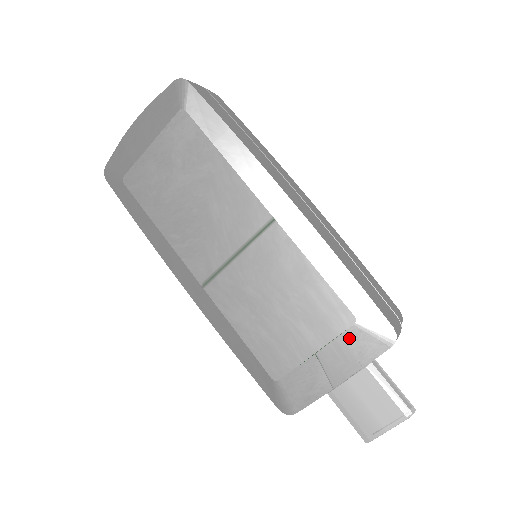
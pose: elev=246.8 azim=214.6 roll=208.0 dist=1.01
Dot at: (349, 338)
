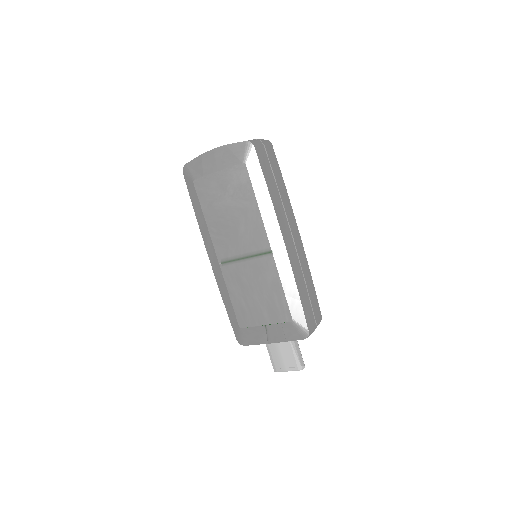
Dot at: (285, 326)
